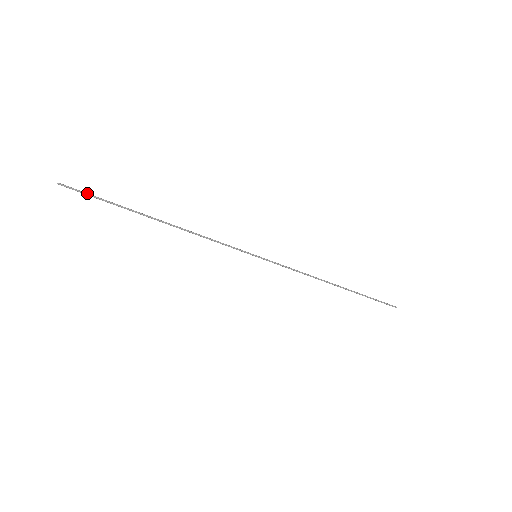
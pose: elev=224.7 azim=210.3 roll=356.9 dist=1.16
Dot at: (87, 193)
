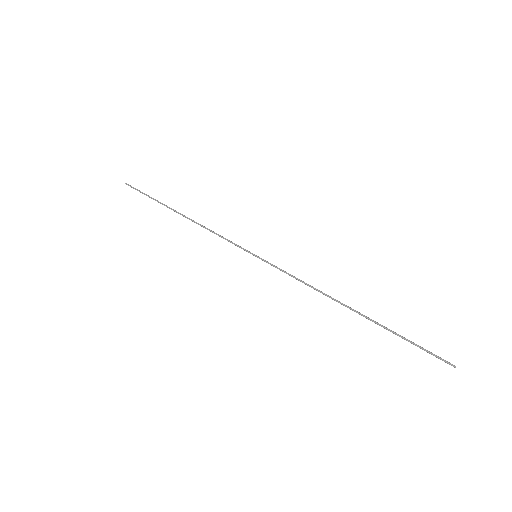
Dot at: (139, 191)
